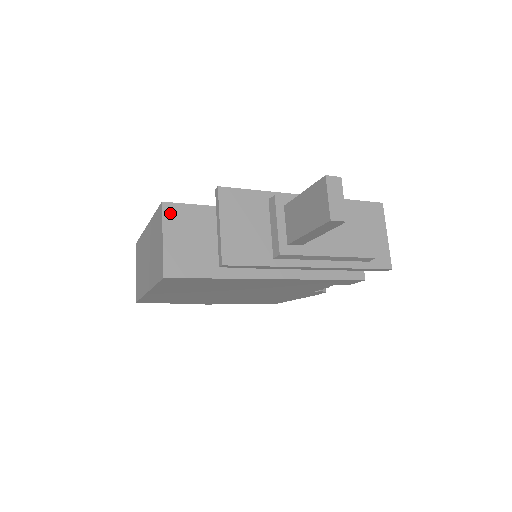
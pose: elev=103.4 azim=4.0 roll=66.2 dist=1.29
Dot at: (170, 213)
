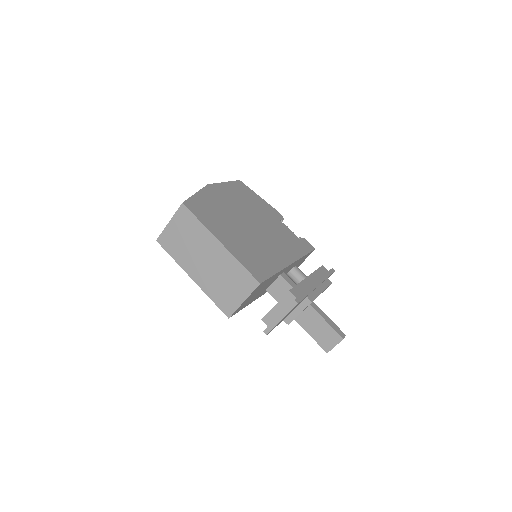
Dot at: (258, 287)
